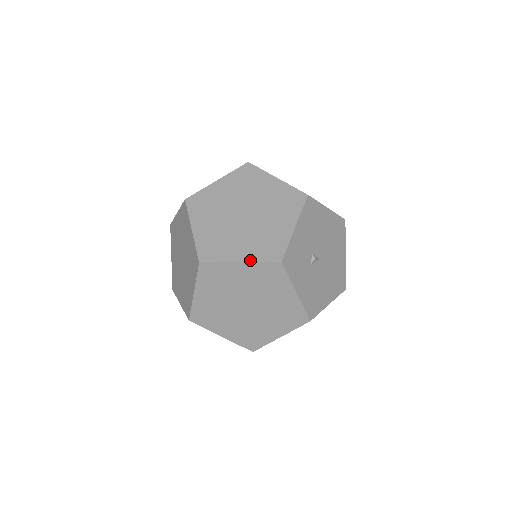
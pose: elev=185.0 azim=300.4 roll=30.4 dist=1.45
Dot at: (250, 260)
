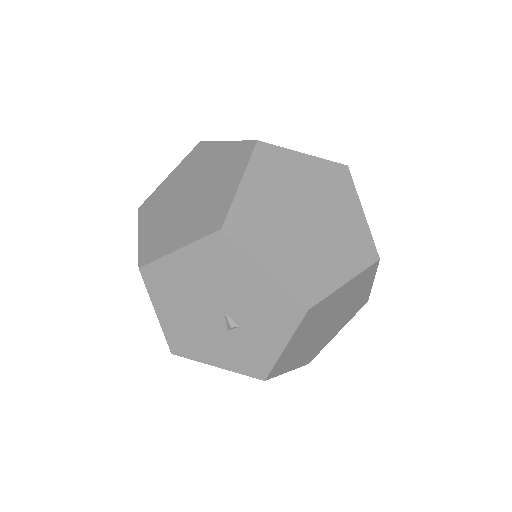
Dot at: (314, 156)
